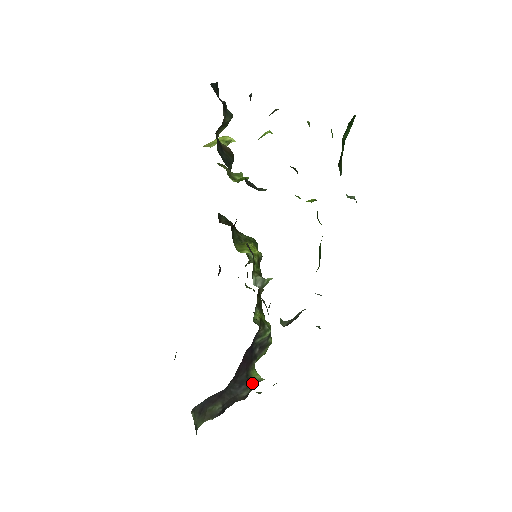
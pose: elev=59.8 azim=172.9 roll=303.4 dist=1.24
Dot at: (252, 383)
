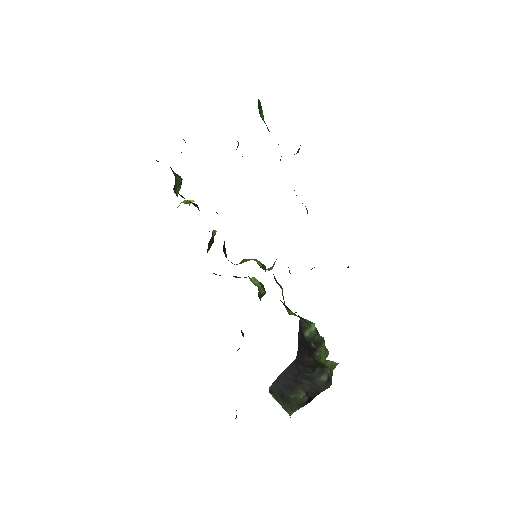
Dot at: (326, 367)
